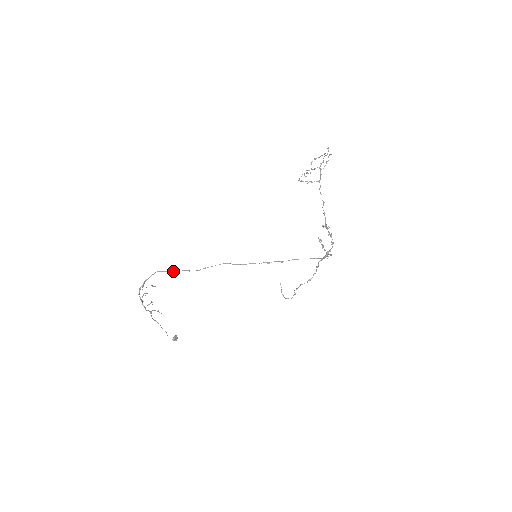
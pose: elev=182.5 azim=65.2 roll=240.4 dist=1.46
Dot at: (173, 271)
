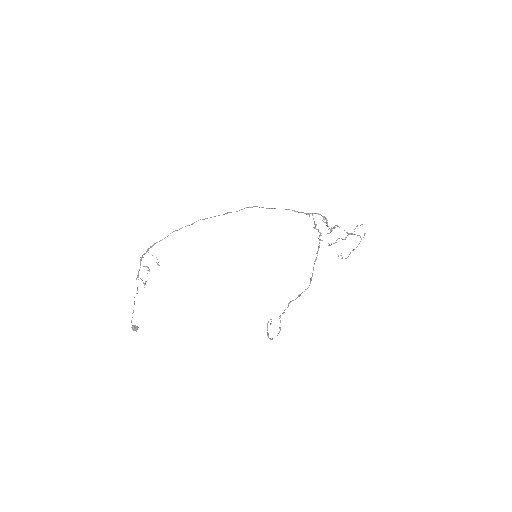
Dot at: (181, 228)
